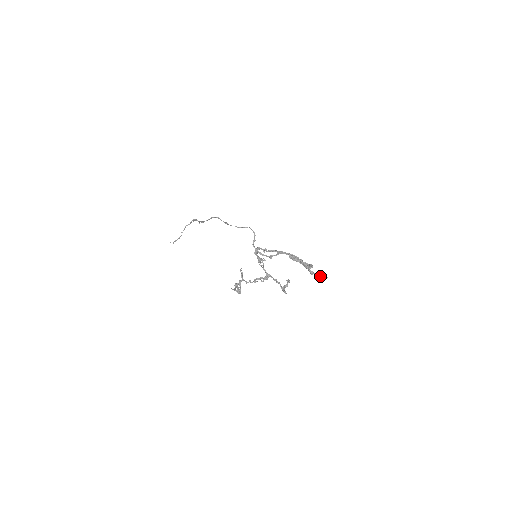
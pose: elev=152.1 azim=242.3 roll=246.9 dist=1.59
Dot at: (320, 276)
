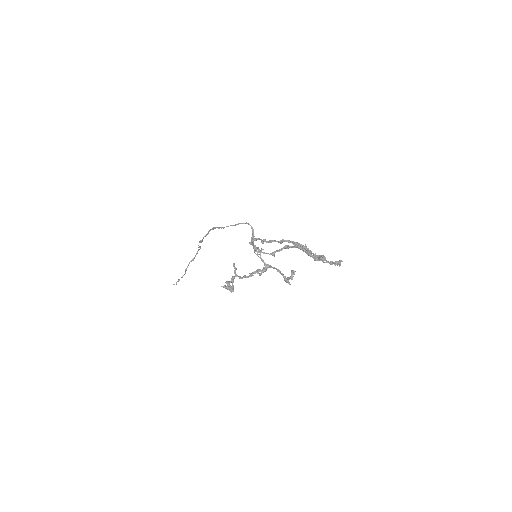
Dot at: occluded
